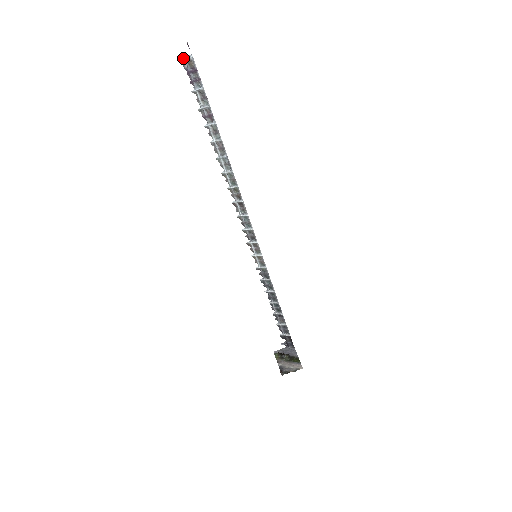
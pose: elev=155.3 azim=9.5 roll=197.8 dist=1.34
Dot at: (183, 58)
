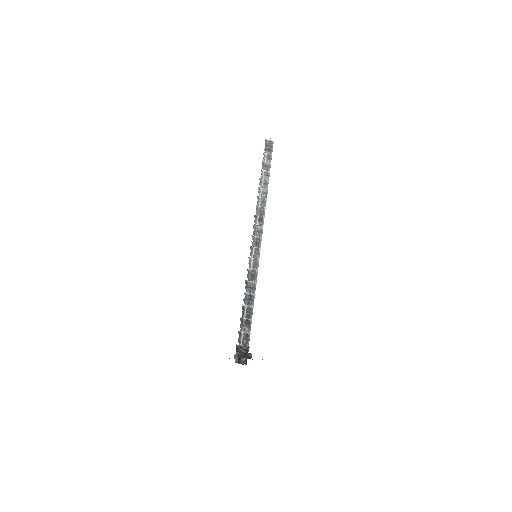
Dot at: (267, 139)
